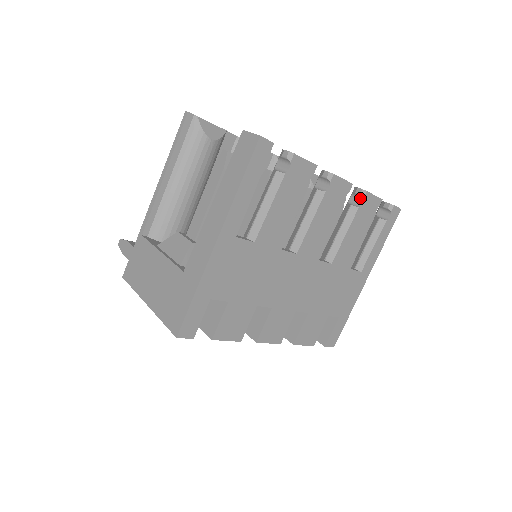
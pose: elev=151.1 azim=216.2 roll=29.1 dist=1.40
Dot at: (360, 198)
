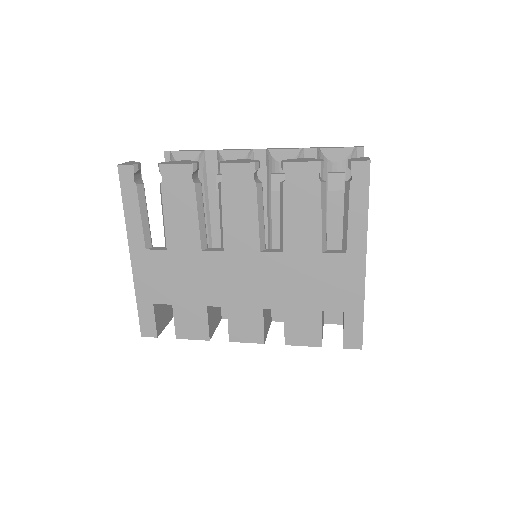
Dot at: (285, 172)
